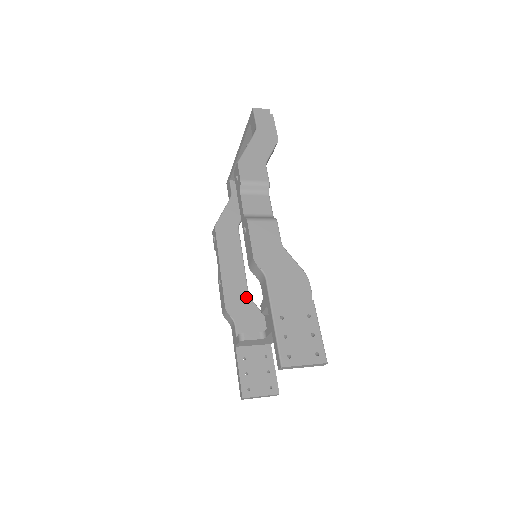
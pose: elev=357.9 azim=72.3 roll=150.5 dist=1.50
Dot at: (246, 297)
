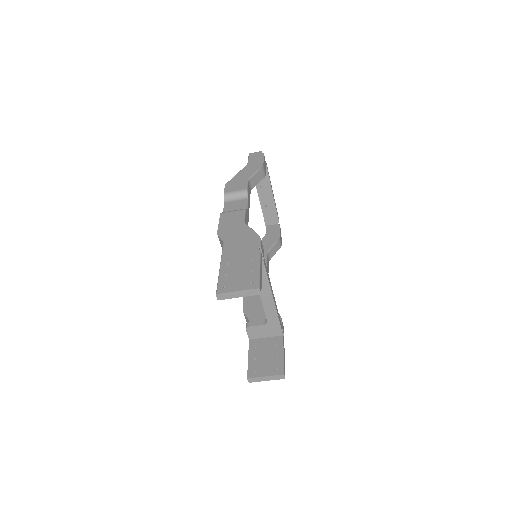
Dot at: occluded
